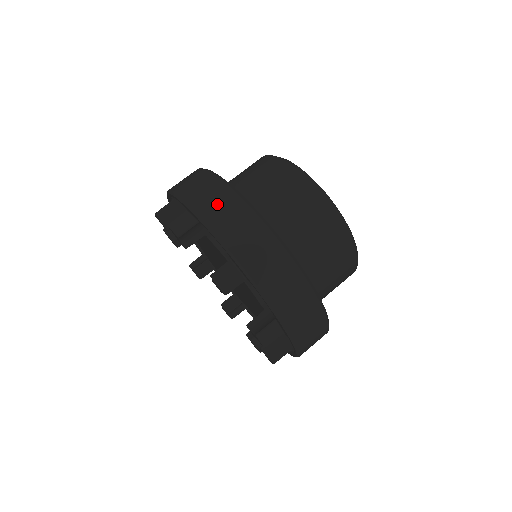
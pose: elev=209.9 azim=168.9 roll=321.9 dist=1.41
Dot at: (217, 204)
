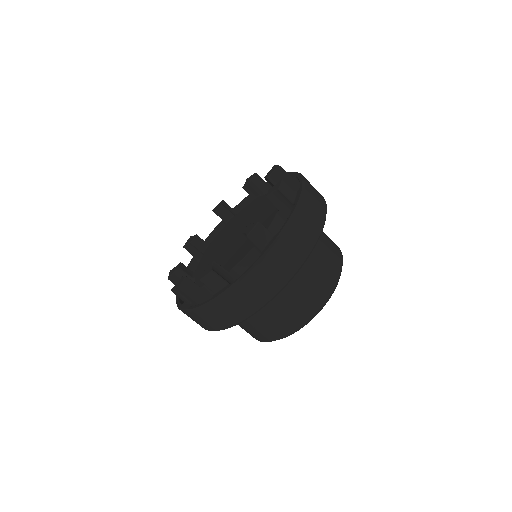
Dot at: occluded
